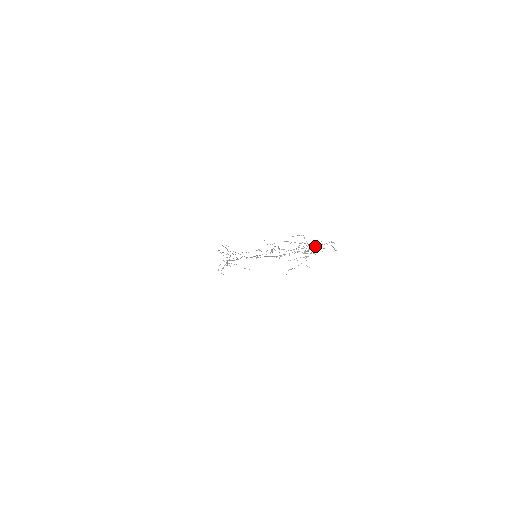
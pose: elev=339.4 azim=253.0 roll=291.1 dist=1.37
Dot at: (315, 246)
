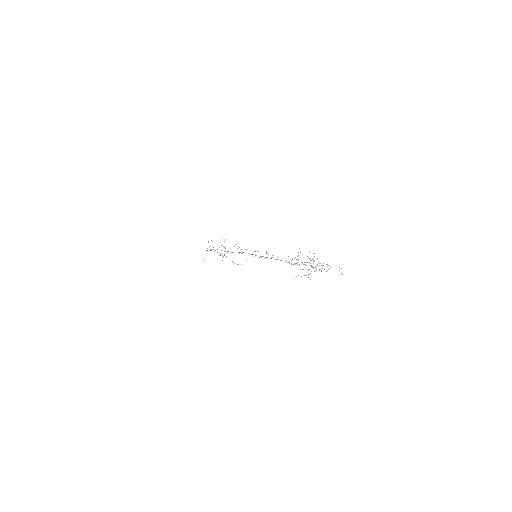
Dot at: occluded
